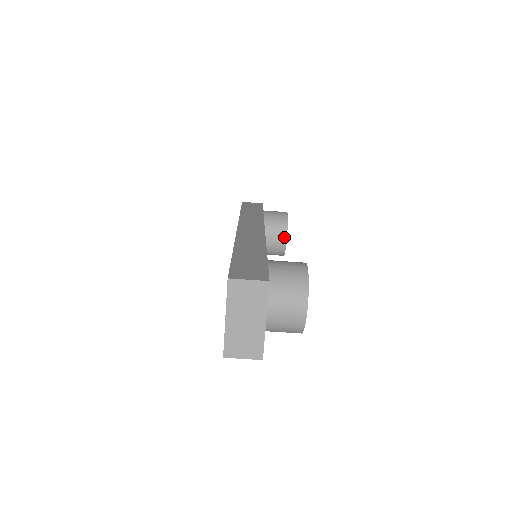
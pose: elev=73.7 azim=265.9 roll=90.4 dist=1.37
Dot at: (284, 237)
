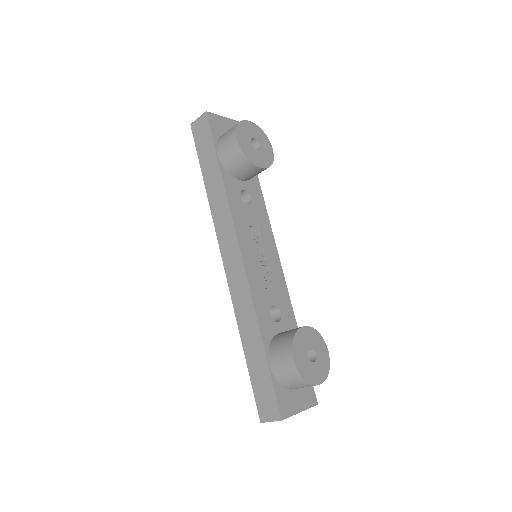
Dot at: (258, 169)
